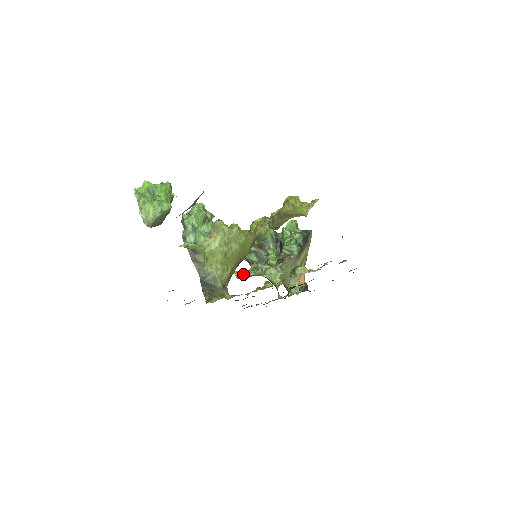
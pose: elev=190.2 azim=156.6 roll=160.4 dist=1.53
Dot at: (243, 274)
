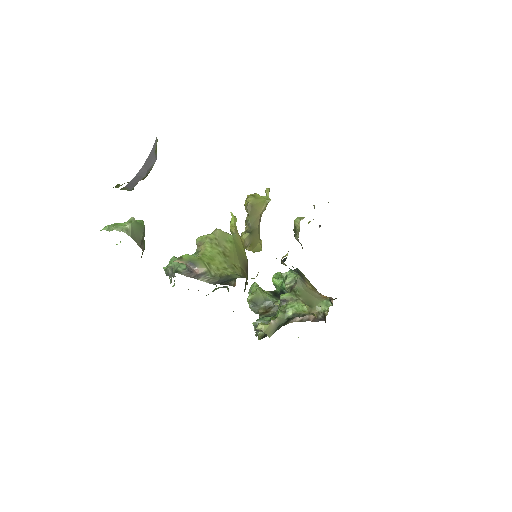
Dot at: (267, 324)
